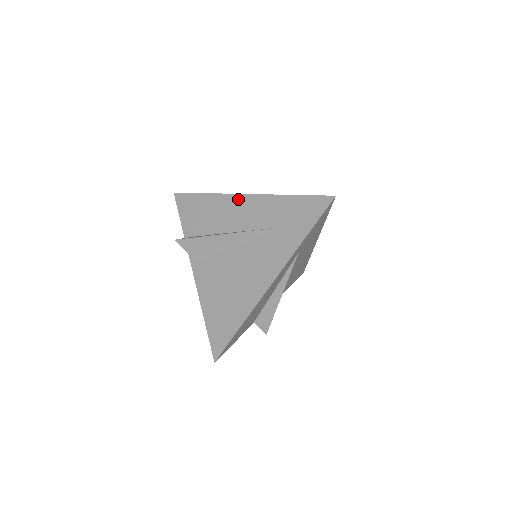
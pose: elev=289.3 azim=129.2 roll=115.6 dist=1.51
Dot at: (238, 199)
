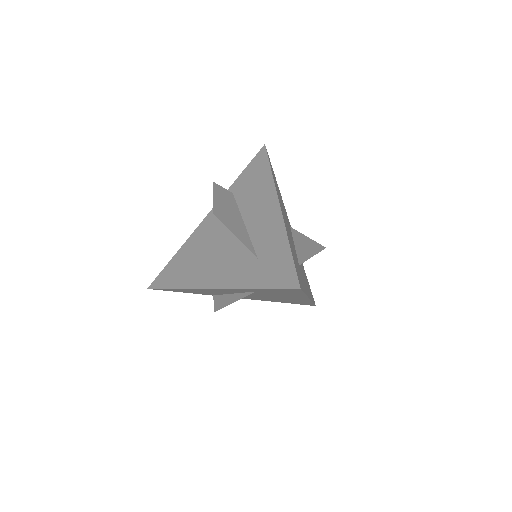
Dot at: (273, 202)
